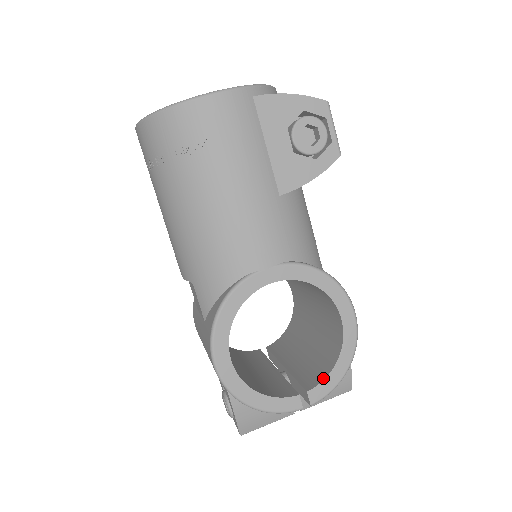
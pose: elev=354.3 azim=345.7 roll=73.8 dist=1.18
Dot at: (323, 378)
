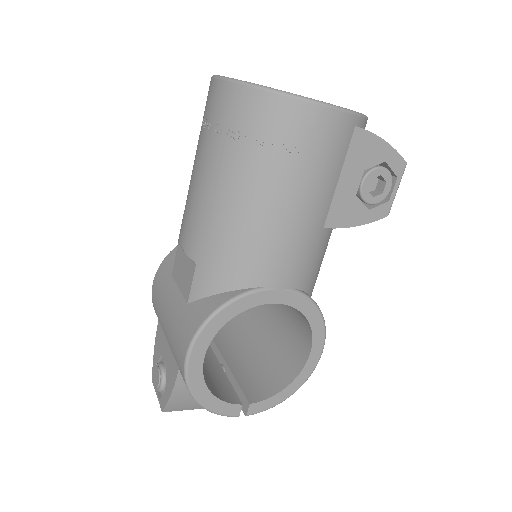
Dot at: (268, 396)
